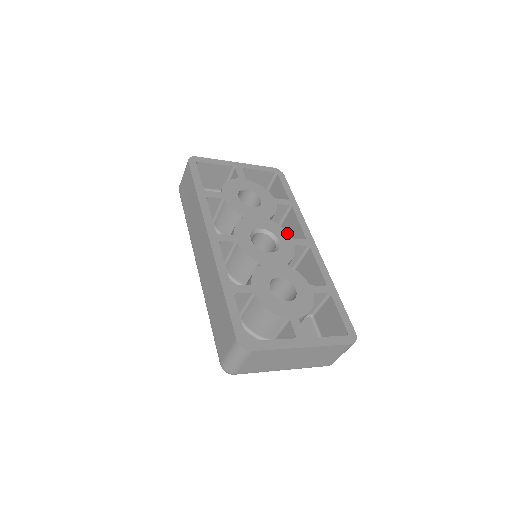
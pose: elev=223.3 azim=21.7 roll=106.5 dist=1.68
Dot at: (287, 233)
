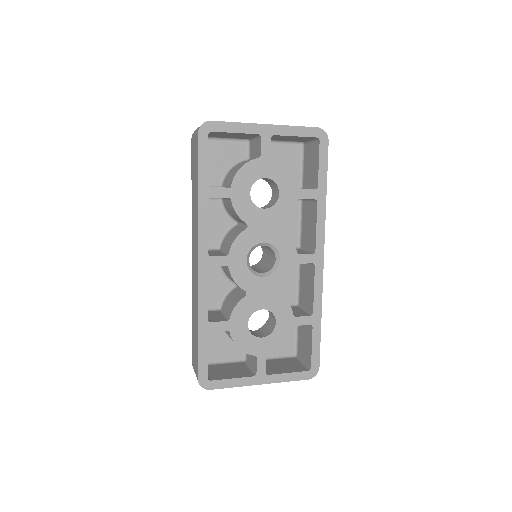
Dot at: (294, 246)
